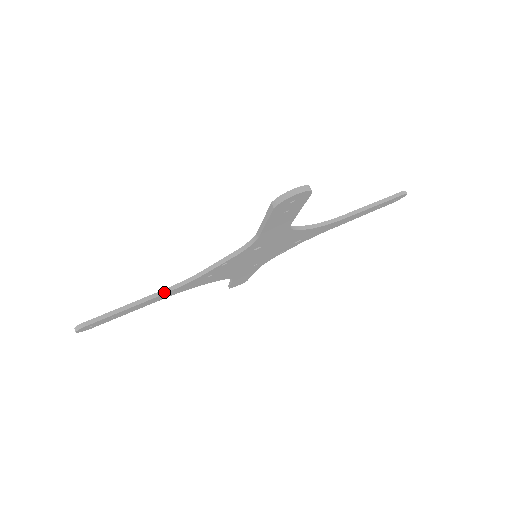
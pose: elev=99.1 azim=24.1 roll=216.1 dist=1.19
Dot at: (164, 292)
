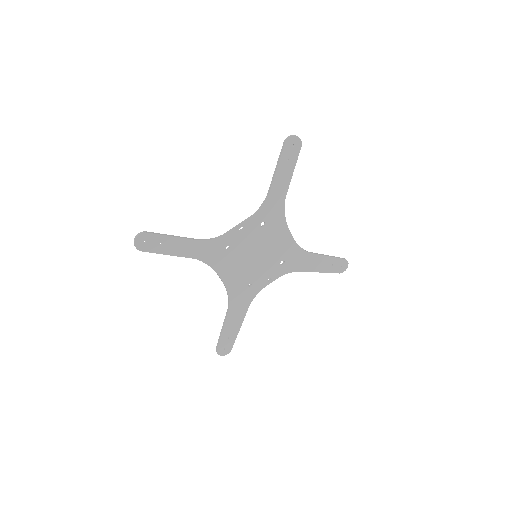
Dot at: (199, 240)
